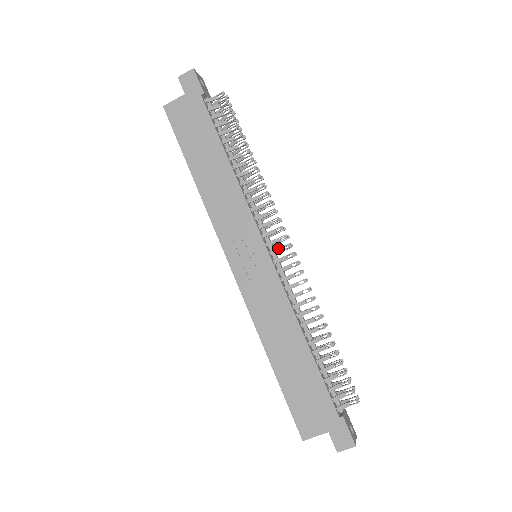
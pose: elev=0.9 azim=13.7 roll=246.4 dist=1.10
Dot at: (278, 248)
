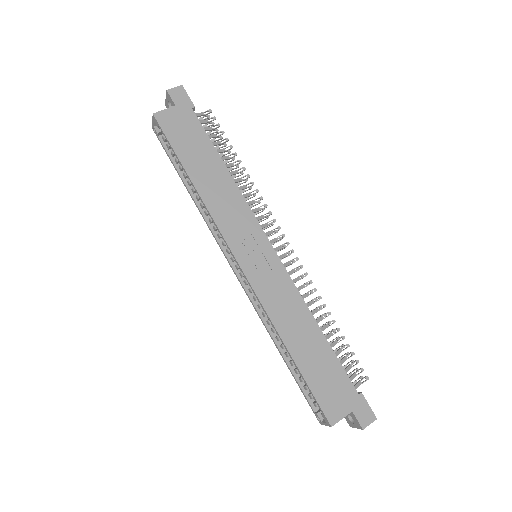
Dot at: (279, 246)
